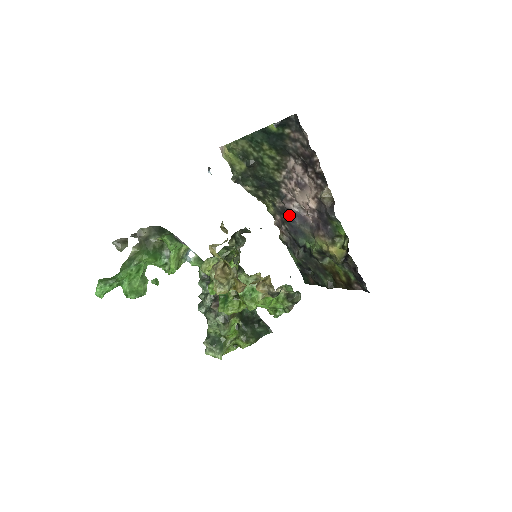
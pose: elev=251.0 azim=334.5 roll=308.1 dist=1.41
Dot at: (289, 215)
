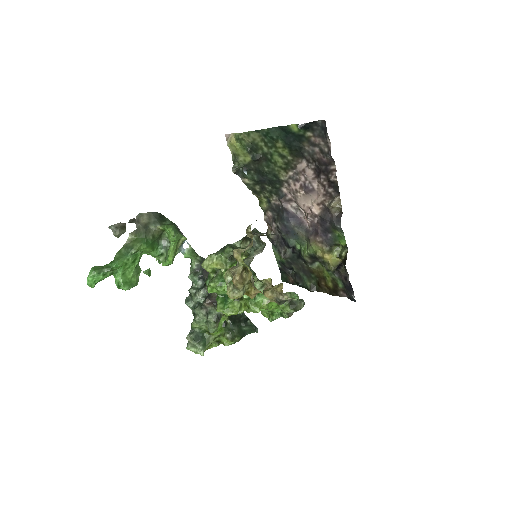
Dot at: (284, 214)
